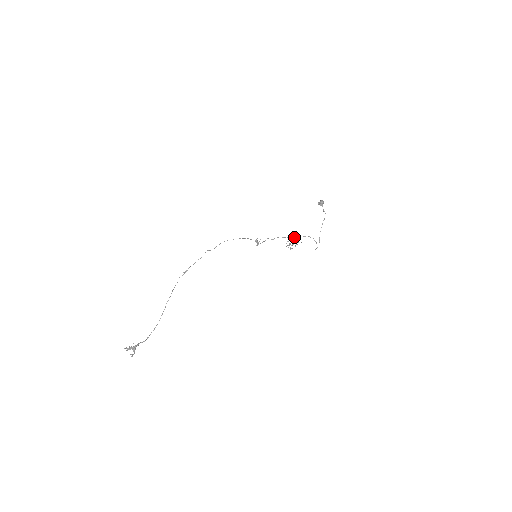
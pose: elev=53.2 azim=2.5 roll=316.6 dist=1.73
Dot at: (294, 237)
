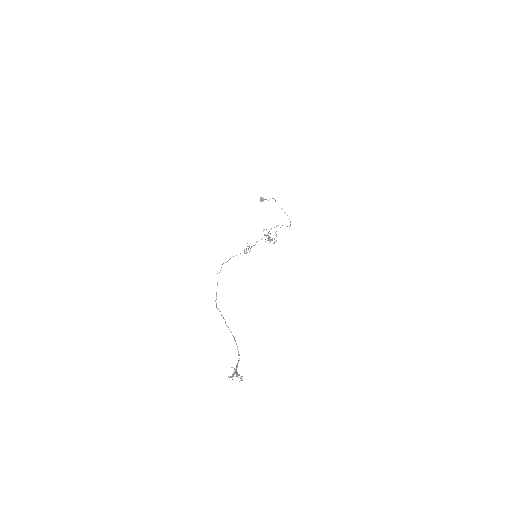
Dot at: occluded
